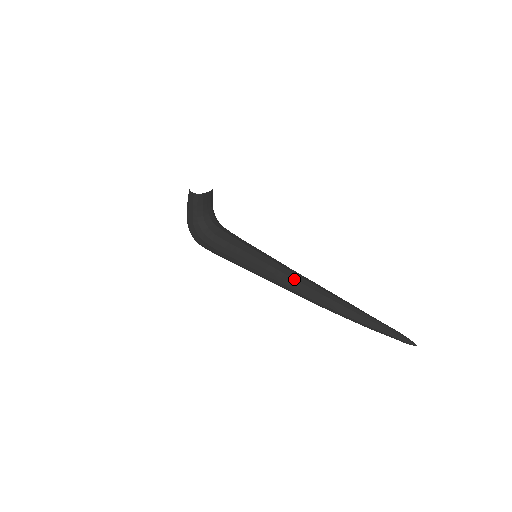
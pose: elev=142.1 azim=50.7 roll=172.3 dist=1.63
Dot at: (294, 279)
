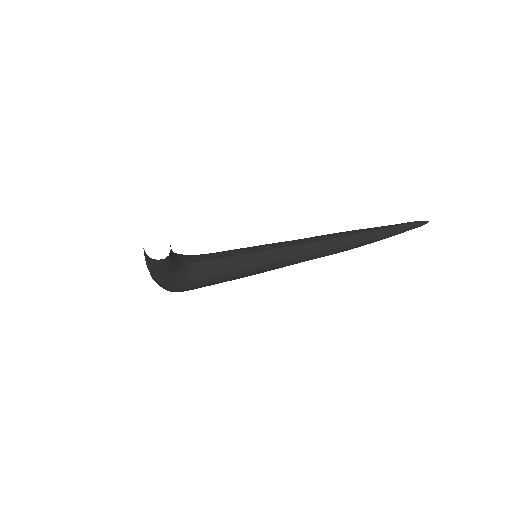
Dot at: (312, 249)
